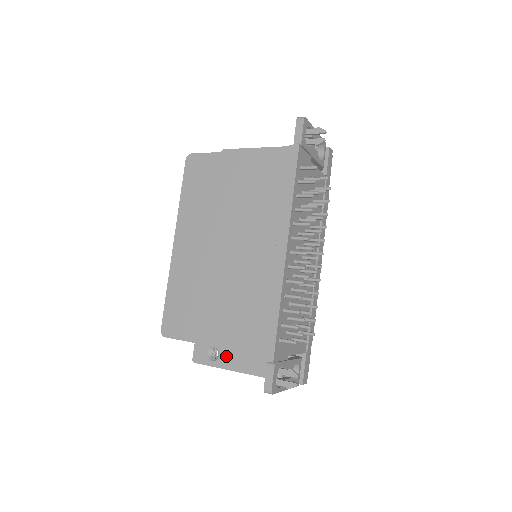
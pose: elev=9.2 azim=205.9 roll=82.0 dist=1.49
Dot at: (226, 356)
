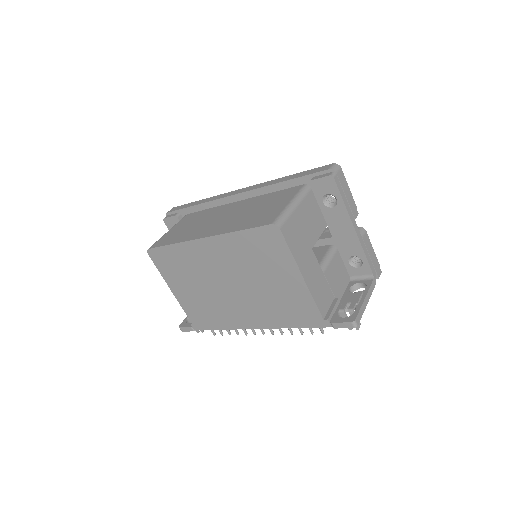
Dot at: occluded
